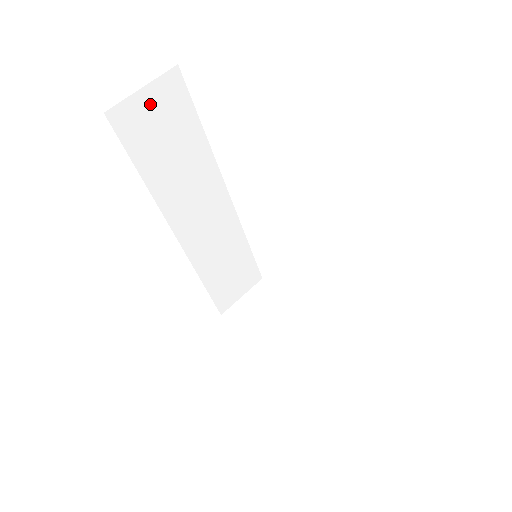
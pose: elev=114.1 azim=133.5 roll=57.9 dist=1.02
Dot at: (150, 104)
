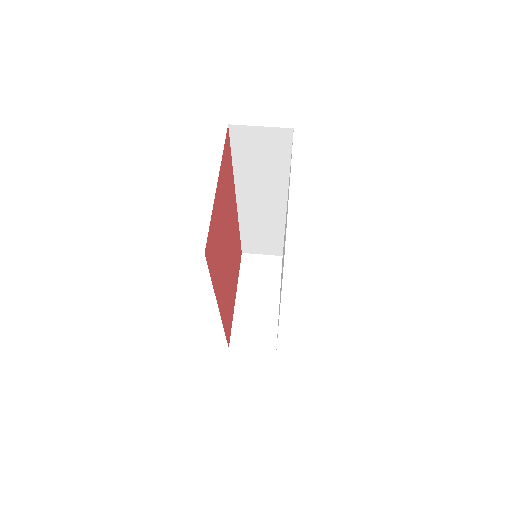
Dot at: (261, 136)
